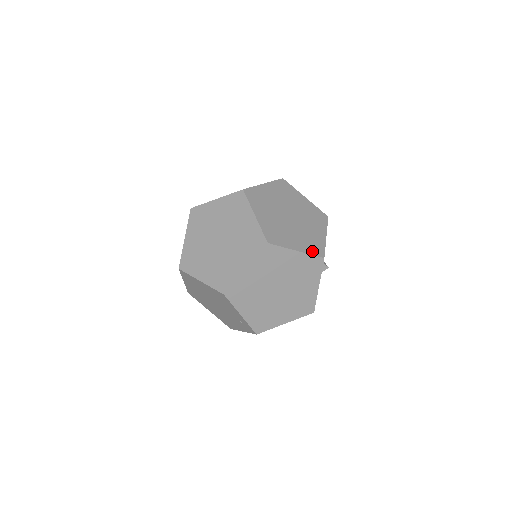
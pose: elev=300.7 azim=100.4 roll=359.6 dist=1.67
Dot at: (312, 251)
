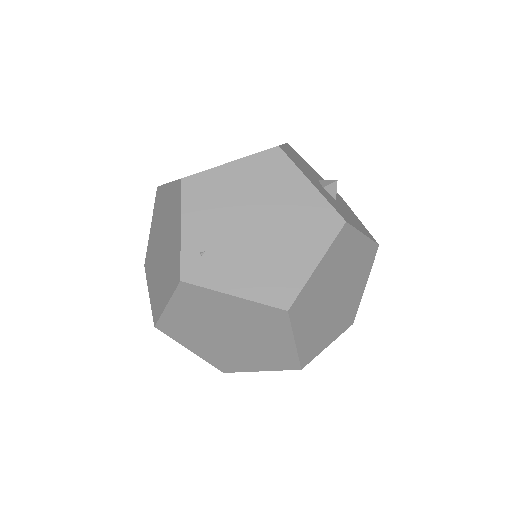
Dot at: (370, 264)
